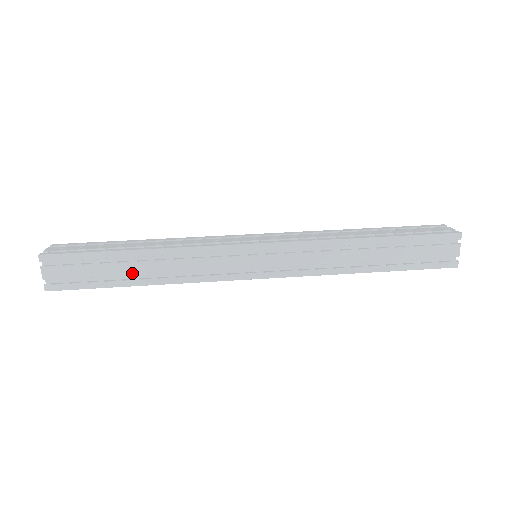
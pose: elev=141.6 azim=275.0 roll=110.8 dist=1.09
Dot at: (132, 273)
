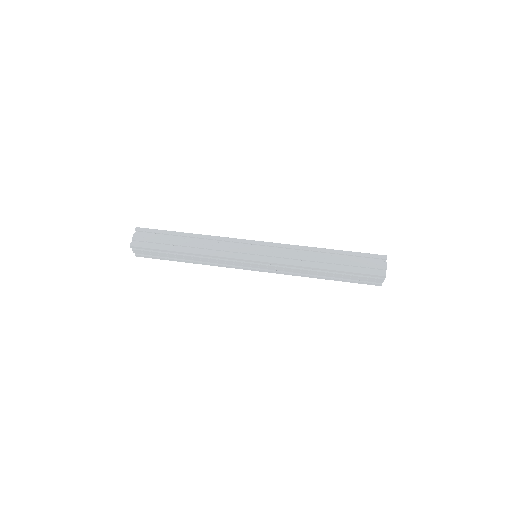
Dot at: (182, 258)
